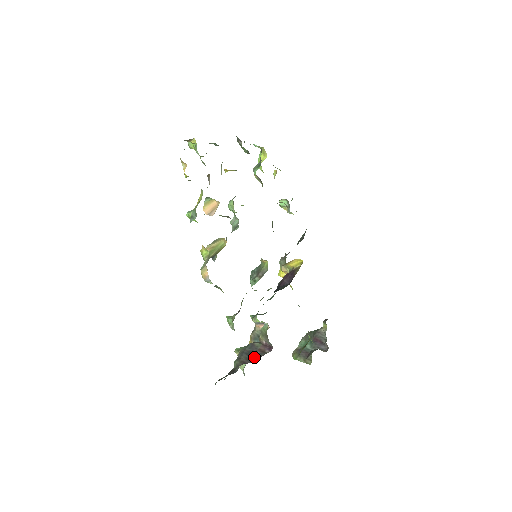
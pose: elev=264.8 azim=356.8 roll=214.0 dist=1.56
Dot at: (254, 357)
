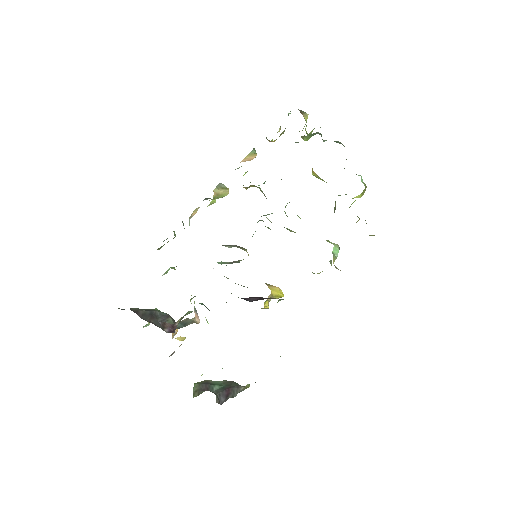
Dot at: (150, 319)
